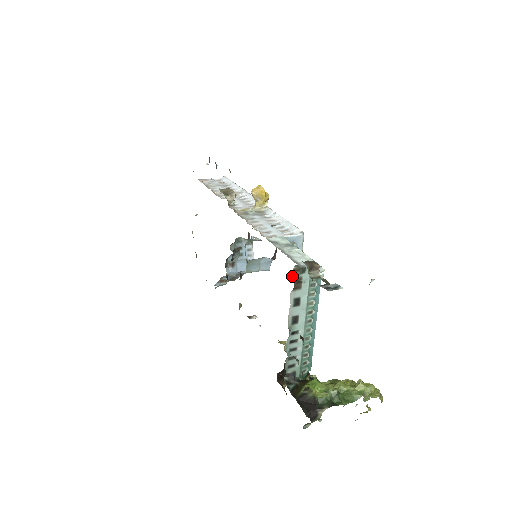
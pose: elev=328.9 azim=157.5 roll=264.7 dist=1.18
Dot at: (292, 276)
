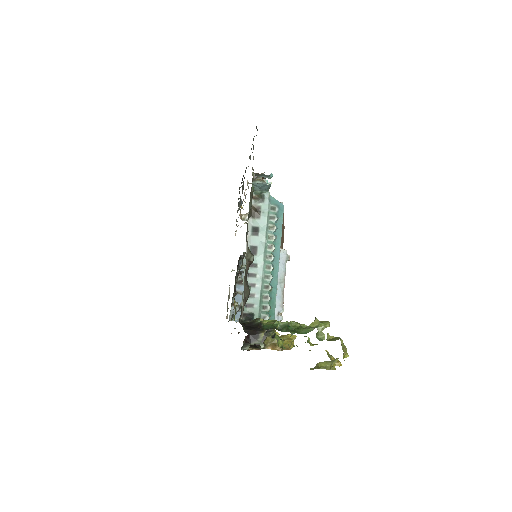
Dot at: occluded
